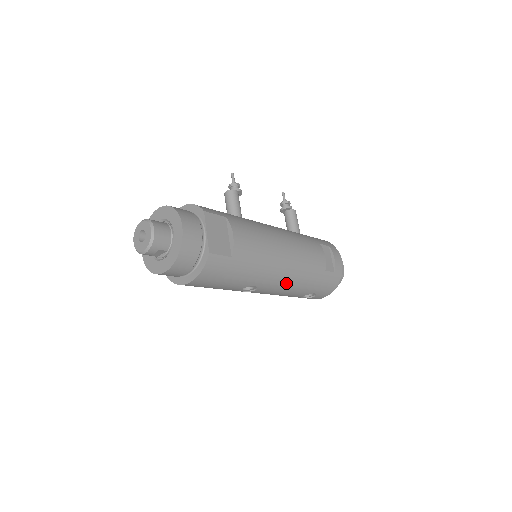
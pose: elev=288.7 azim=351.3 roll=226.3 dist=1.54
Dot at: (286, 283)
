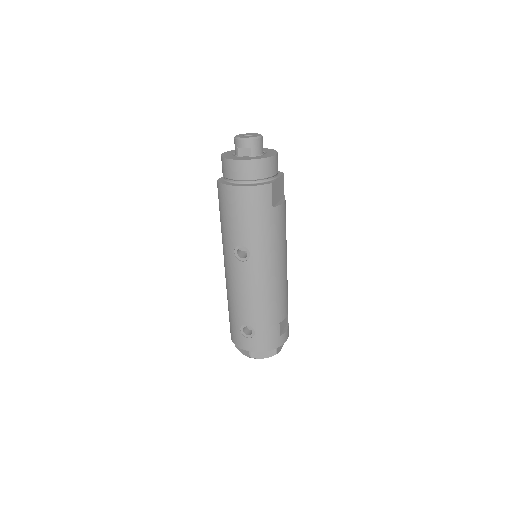
Dot at: (261, 286)
